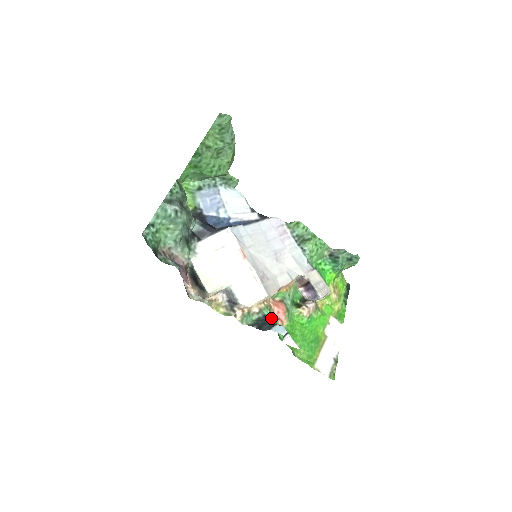
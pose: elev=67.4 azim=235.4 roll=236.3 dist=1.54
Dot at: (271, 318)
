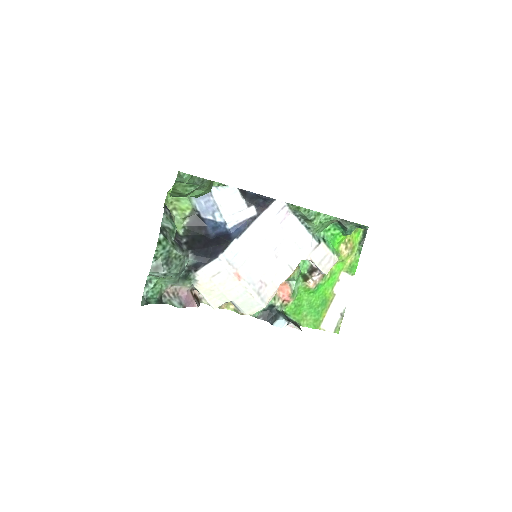
Dot at: (276, 306)
